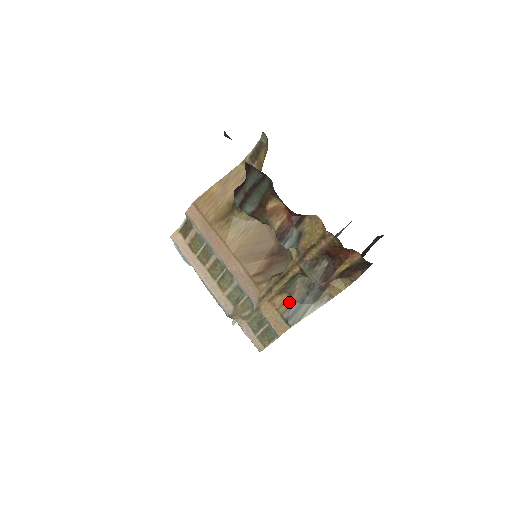
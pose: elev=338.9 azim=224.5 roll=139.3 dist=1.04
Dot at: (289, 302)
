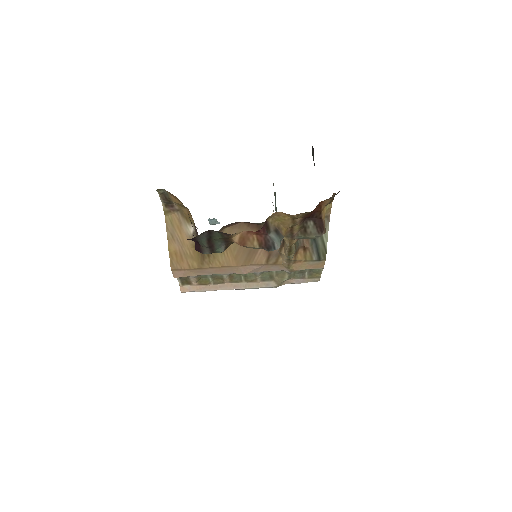
Dot at: (307, 250)
